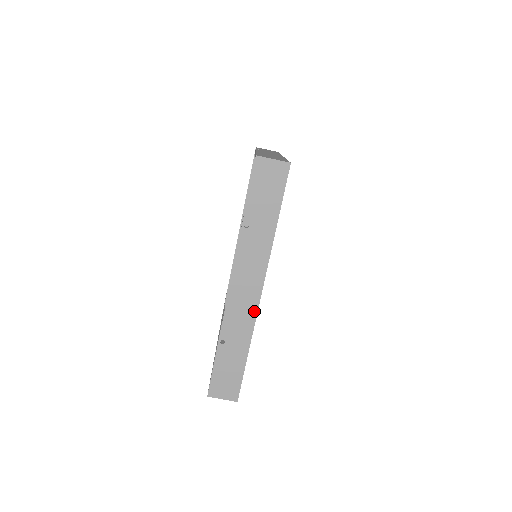
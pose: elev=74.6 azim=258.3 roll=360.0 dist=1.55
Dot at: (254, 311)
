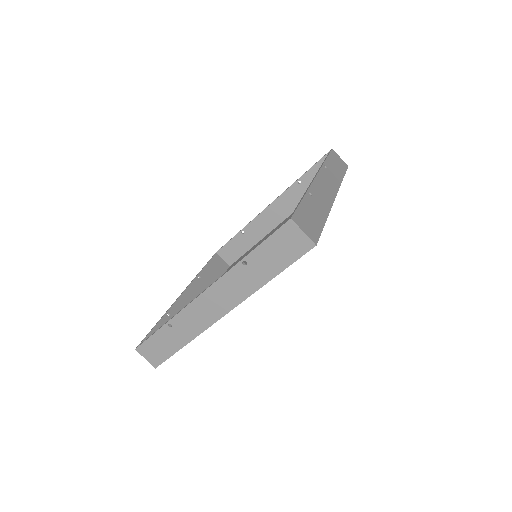
Dot at: (209, 324)
